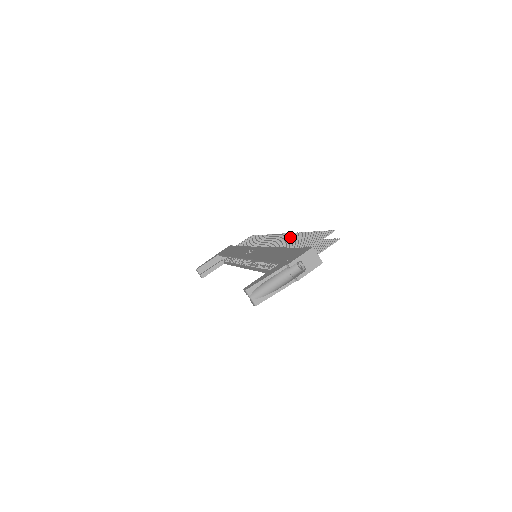
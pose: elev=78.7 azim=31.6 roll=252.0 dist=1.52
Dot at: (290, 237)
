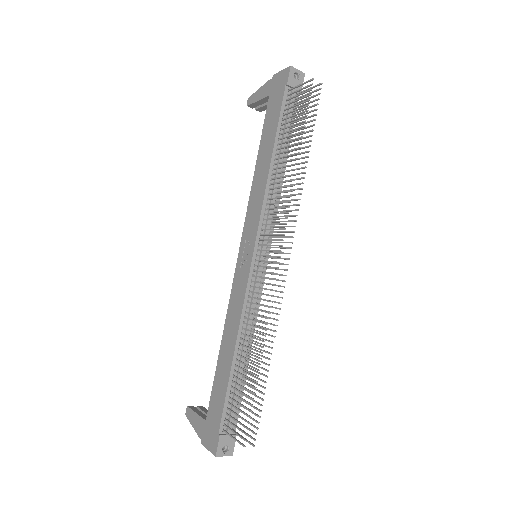
Dot at: occluded
